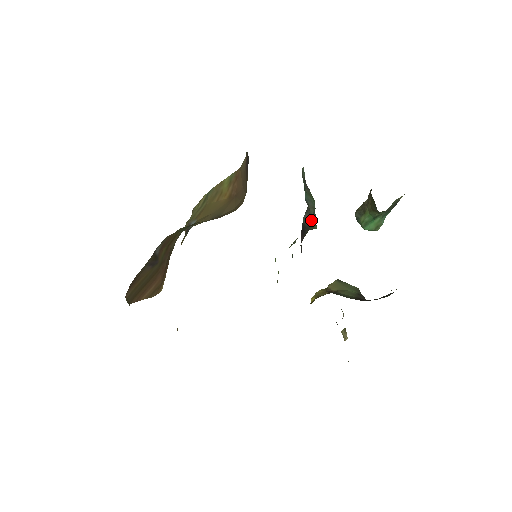
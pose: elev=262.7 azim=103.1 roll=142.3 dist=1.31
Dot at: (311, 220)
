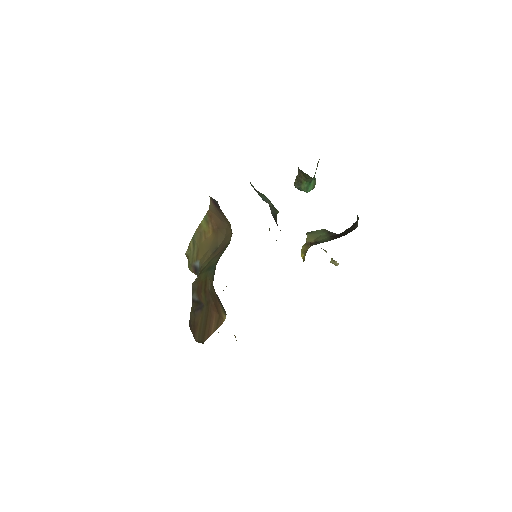
Dot at: (274, 210)
